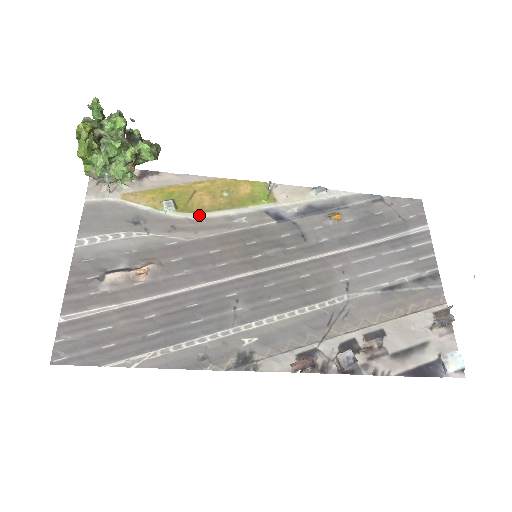
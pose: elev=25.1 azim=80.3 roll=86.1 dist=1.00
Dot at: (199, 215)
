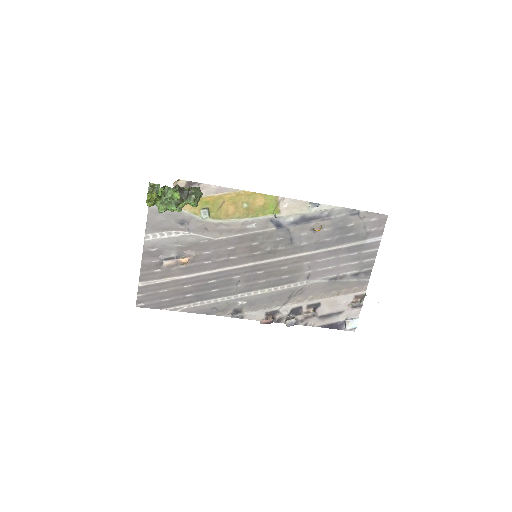
Dot at: (224, 221)
